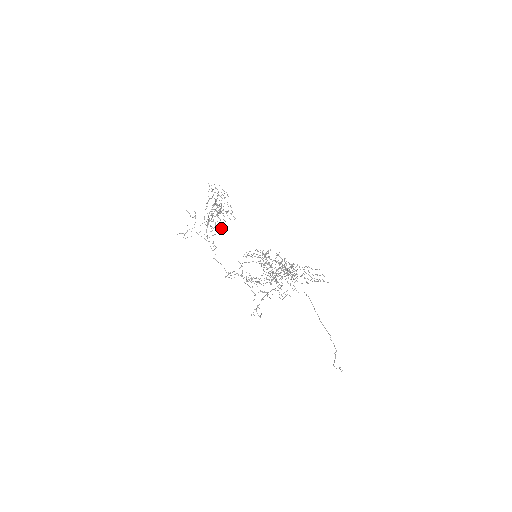
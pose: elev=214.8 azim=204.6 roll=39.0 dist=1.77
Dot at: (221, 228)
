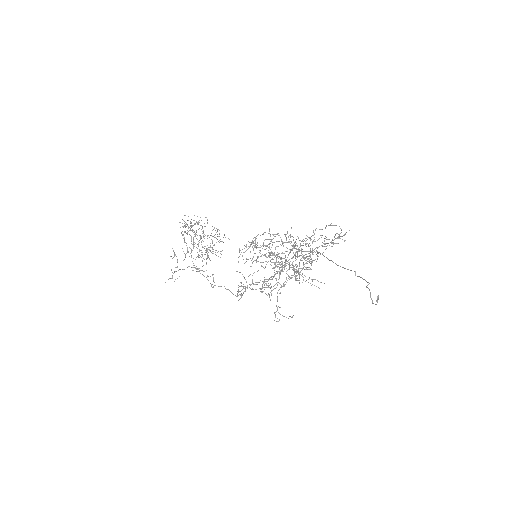
Dot at: (218, 256)
